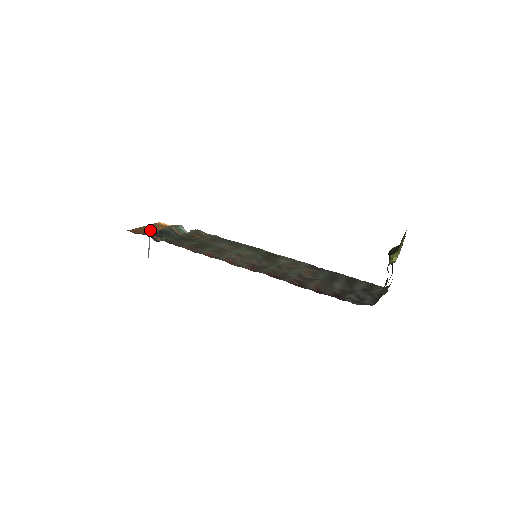
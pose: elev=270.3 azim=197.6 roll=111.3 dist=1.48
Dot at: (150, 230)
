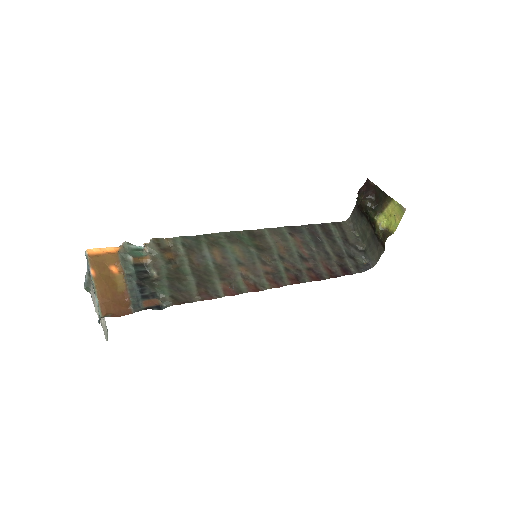
Dot at: (114, 285)
